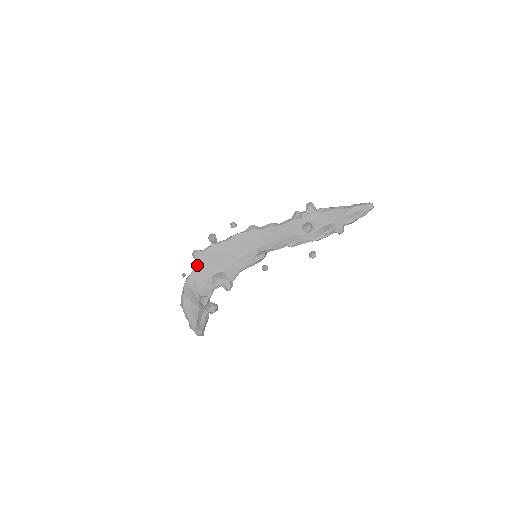
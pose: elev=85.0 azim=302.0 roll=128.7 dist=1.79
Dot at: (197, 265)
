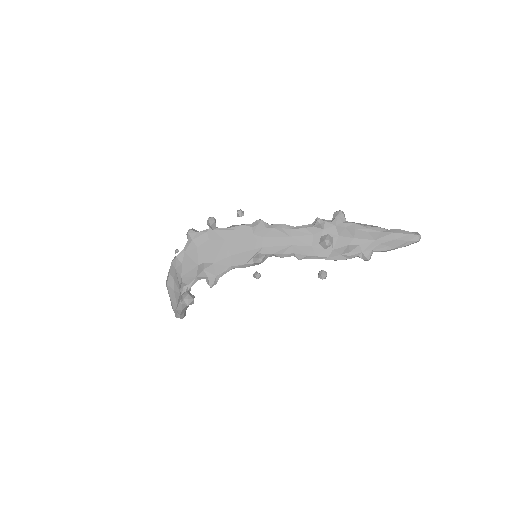
Dot at: (188, 247)
